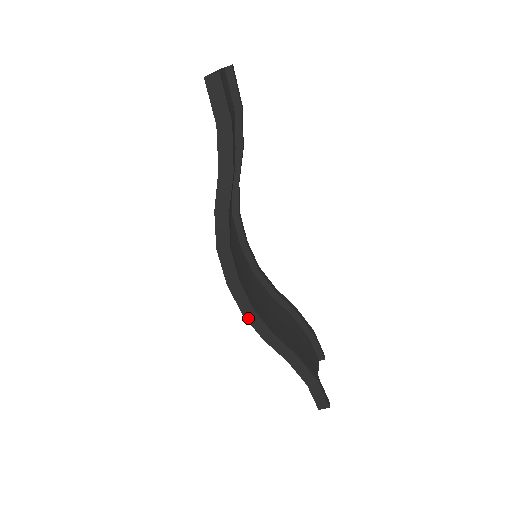
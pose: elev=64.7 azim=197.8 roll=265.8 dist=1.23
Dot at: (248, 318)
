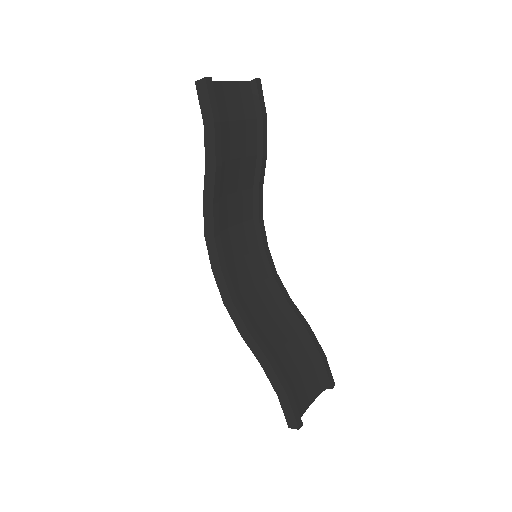
Dot at: (228, 309)
